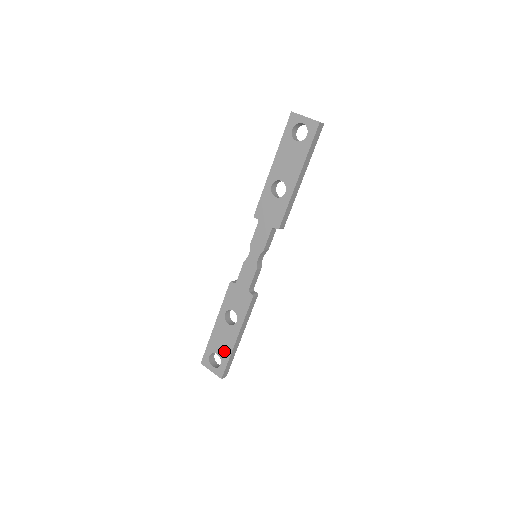
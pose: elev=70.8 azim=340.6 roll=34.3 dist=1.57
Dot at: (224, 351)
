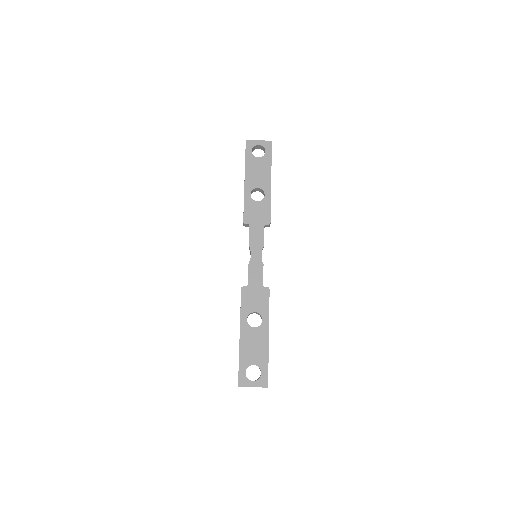
Dot at: (260, 357)
